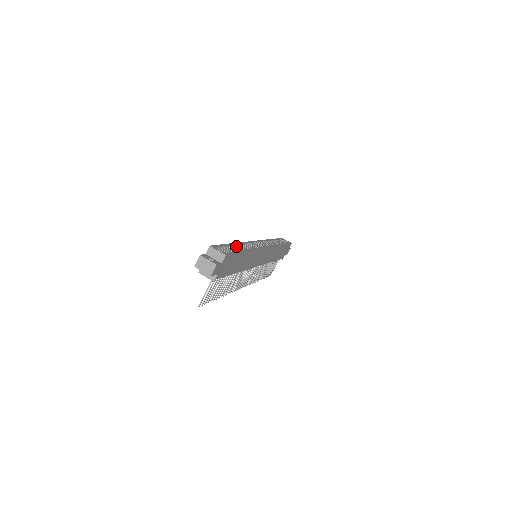
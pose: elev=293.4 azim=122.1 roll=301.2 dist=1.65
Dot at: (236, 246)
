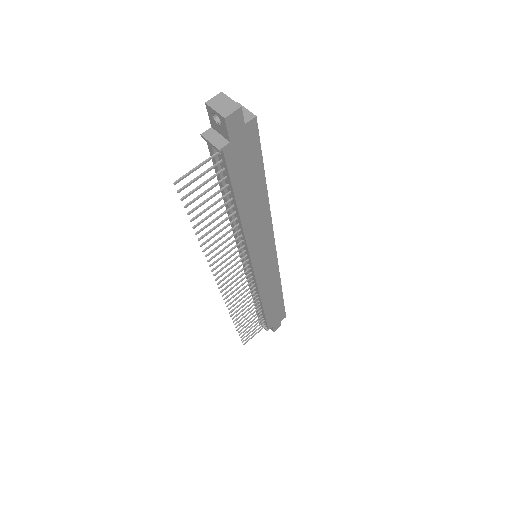
Dot at: occluded
